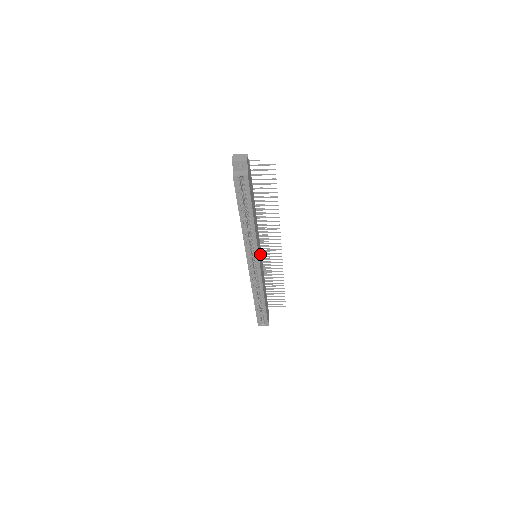
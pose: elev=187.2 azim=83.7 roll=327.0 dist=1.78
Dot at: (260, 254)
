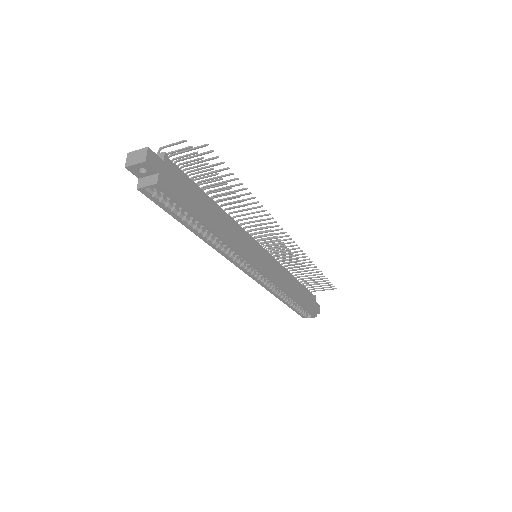
Dot at: (260, 253)
